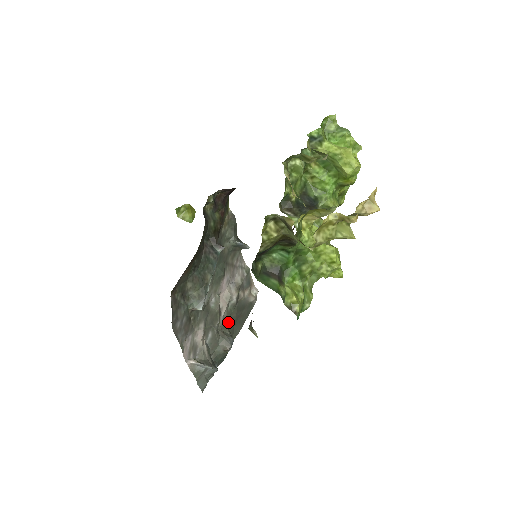
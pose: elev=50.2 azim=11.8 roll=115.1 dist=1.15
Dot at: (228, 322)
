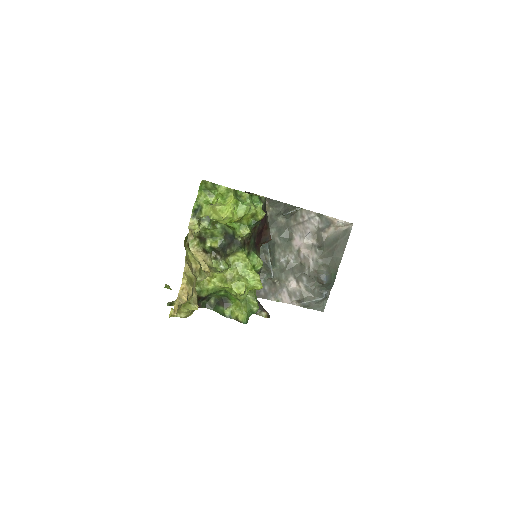
Dot at: (323, 259)
